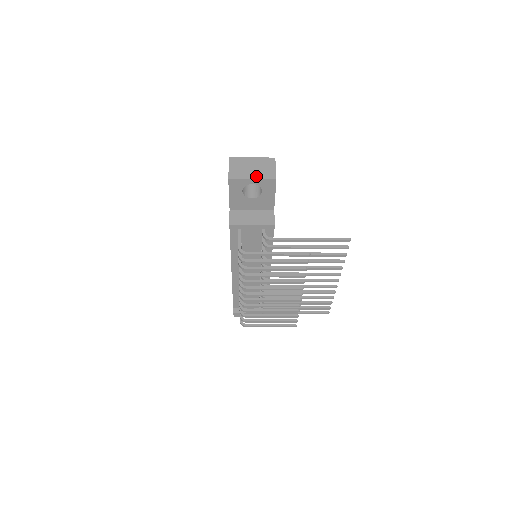
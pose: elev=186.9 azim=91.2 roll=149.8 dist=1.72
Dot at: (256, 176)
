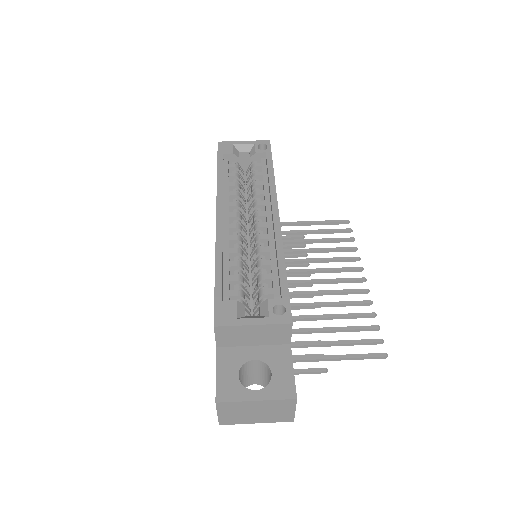
Dot at: (262, 421)
